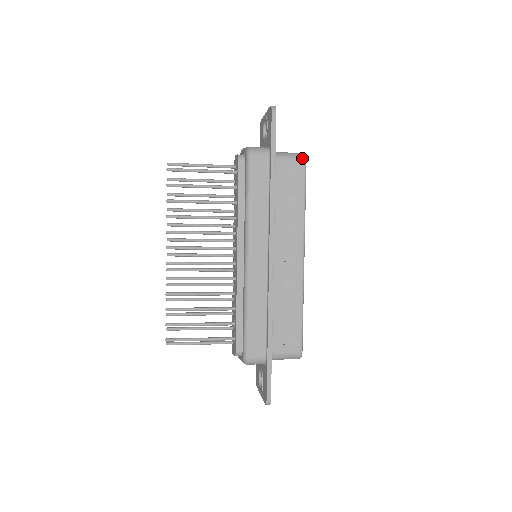
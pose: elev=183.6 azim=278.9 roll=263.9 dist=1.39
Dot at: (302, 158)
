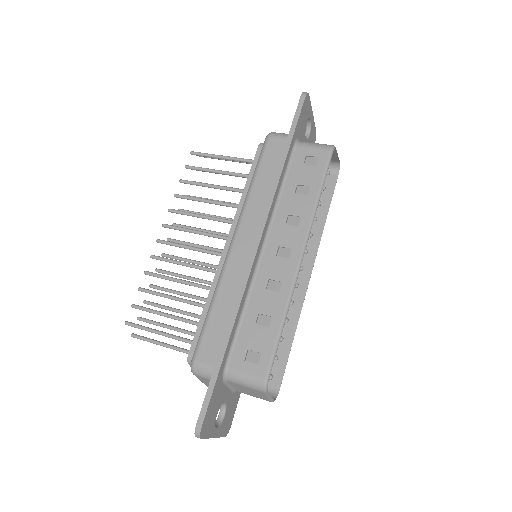
Dot at: (328, 147)
